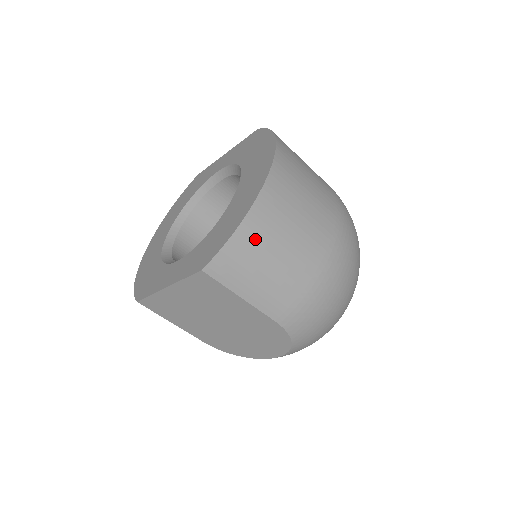
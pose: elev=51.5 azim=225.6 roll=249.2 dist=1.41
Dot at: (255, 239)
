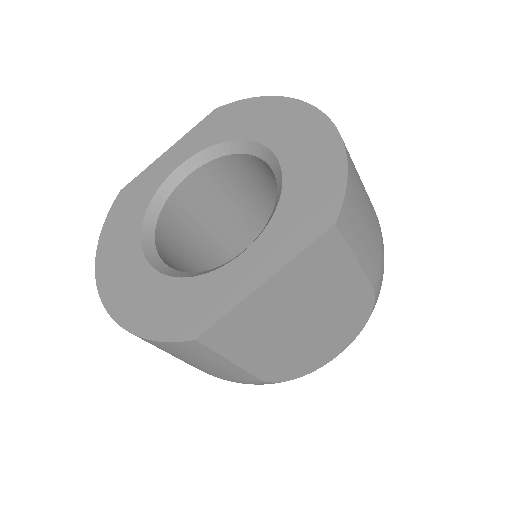
Dot at: (355, 180)
